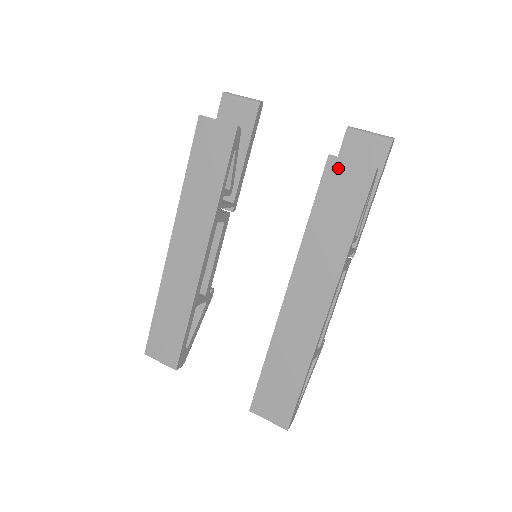
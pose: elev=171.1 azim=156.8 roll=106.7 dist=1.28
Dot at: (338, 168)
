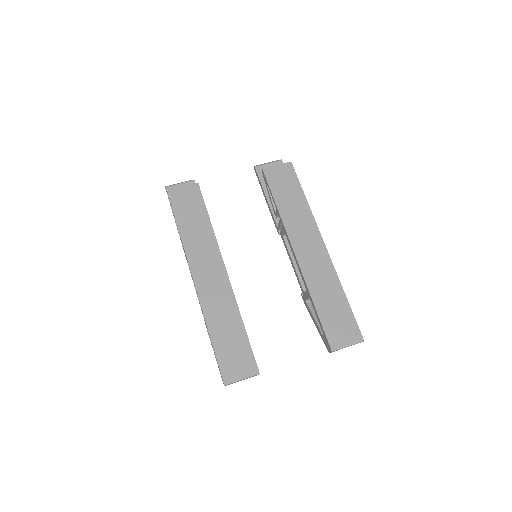
Dot at: (272, 172)
